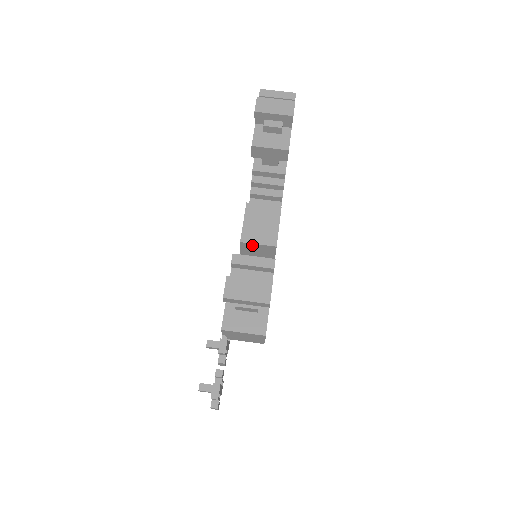
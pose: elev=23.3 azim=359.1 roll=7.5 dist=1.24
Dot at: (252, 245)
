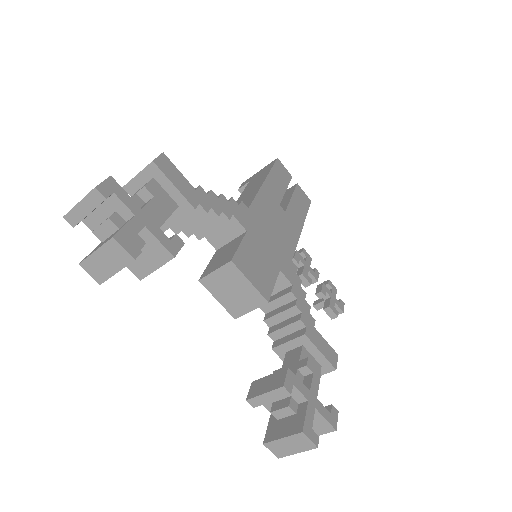
Dot at: (247, 311)
